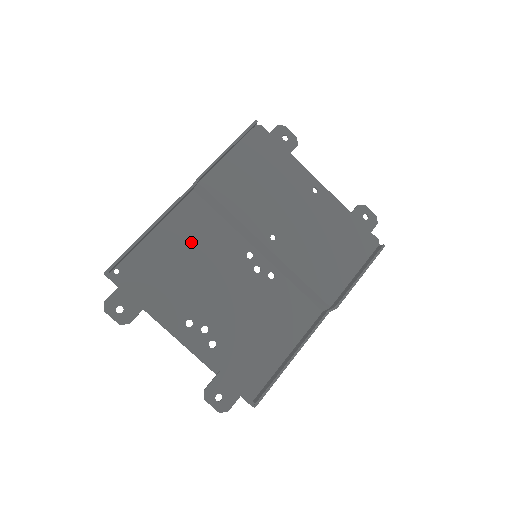
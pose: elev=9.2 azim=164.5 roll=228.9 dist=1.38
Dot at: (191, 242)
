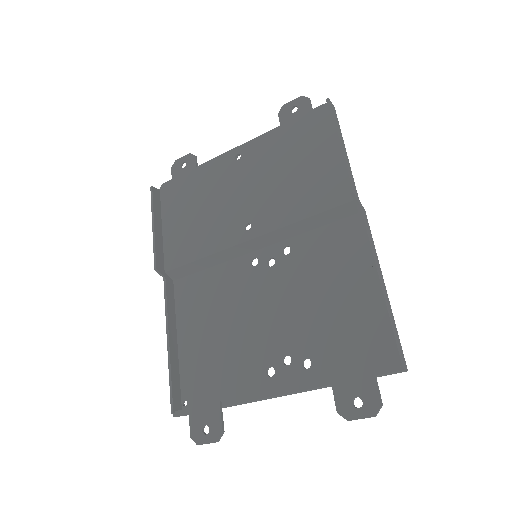
Dot at: (208, 314)
